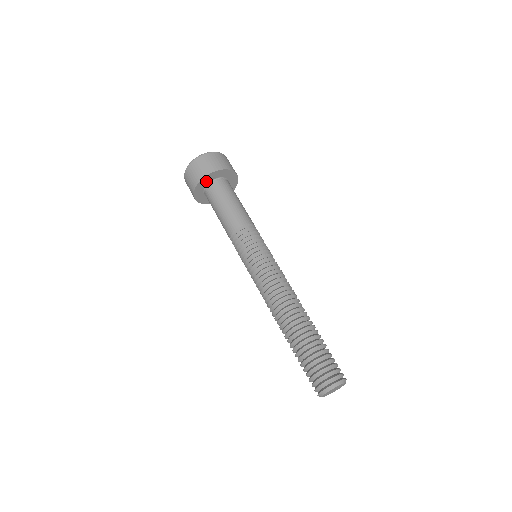
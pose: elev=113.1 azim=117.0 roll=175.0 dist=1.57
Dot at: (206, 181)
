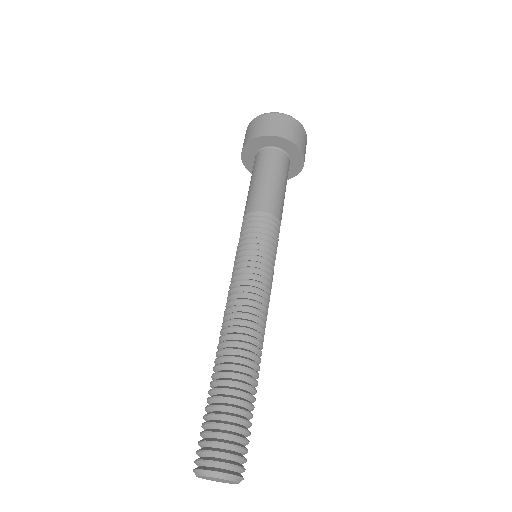
Dot at: (266, 142)
